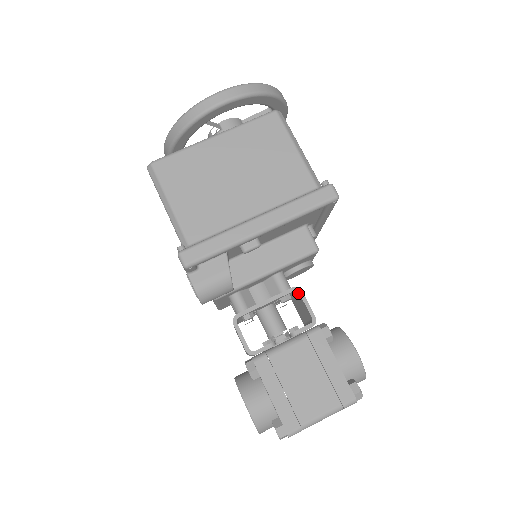
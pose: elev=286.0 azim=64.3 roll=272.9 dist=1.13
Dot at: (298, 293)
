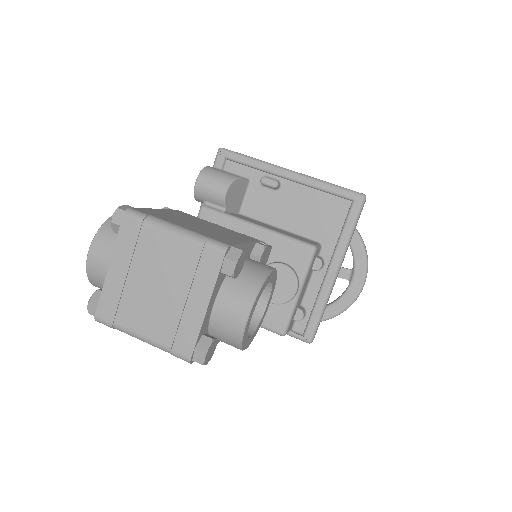
Dot at: occluded
